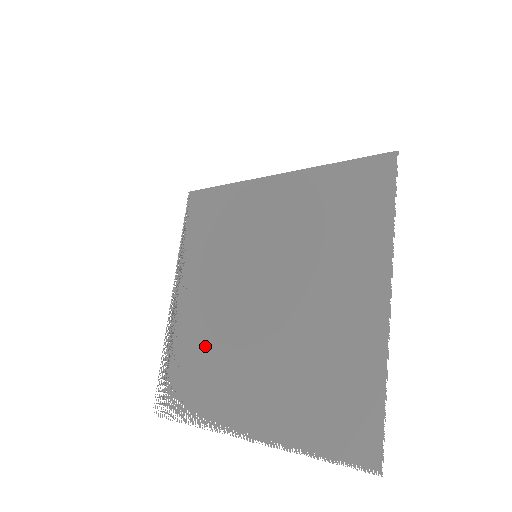
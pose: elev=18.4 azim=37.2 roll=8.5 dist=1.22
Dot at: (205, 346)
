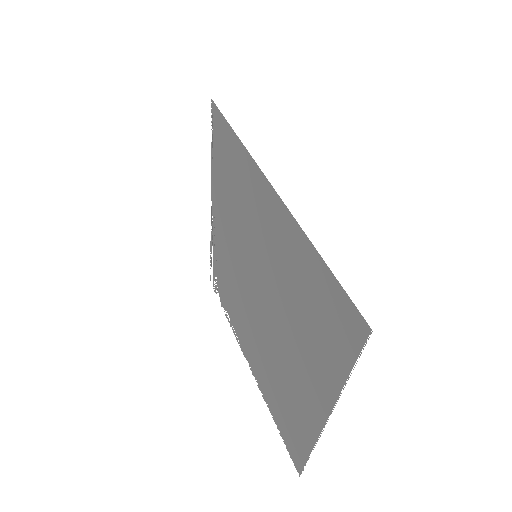
Dot at: (230, 280)
